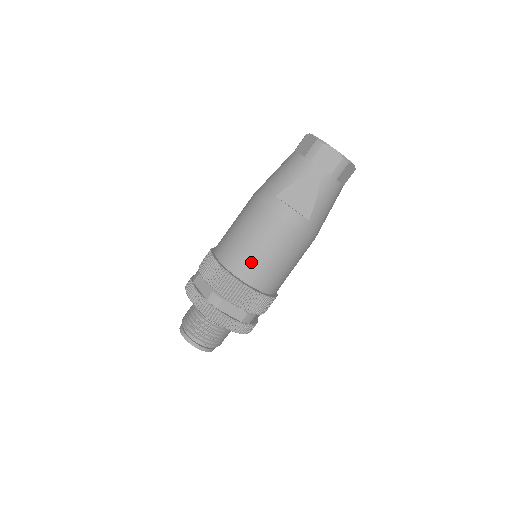
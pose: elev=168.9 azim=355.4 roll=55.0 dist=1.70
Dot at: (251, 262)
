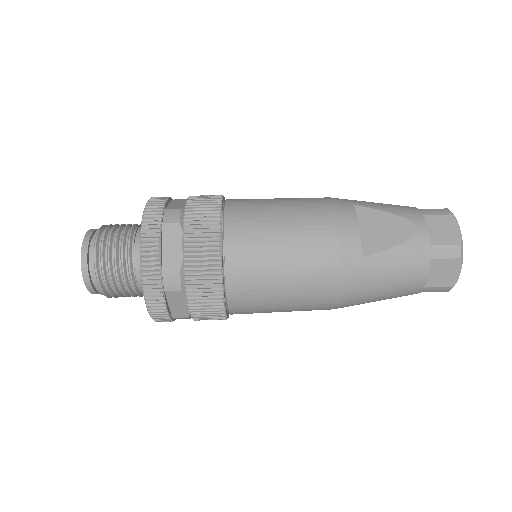
Dot at: (256, 224)
